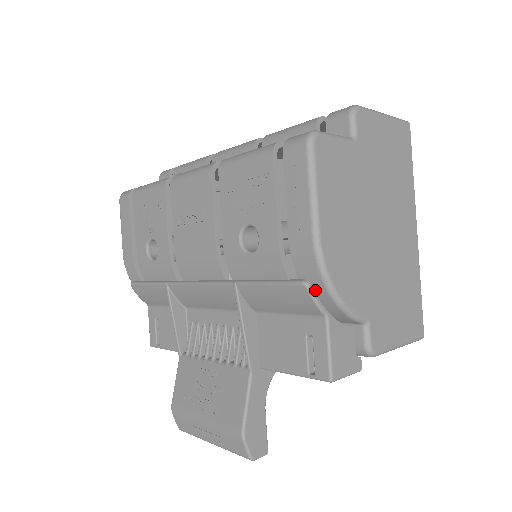
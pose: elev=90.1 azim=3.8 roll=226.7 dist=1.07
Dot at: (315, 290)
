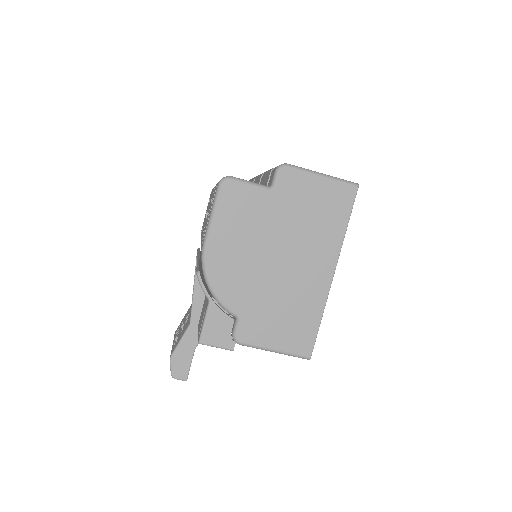
Dot at: occluded
